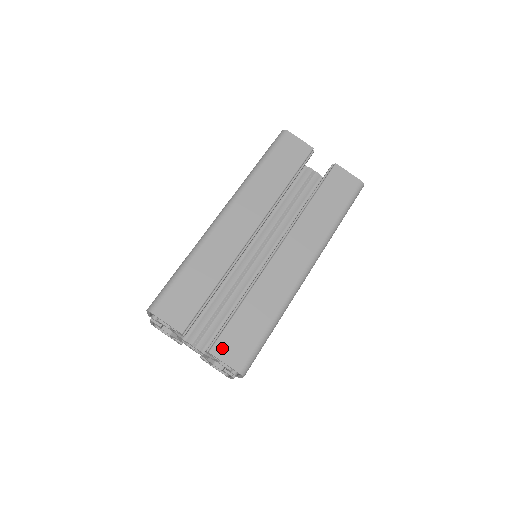
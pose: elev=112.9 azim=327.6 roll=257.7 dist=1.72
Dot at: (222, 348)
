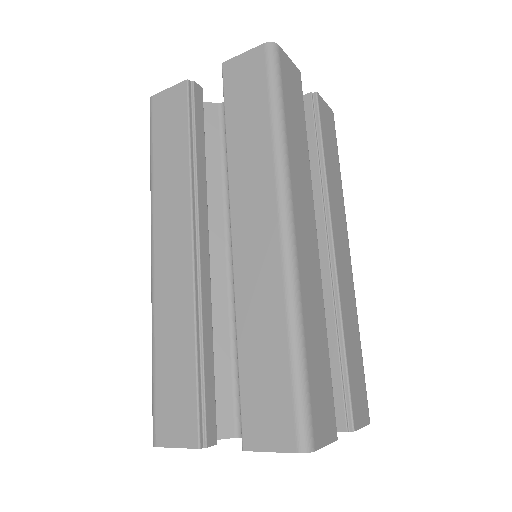
Dot at: (357, 413)
